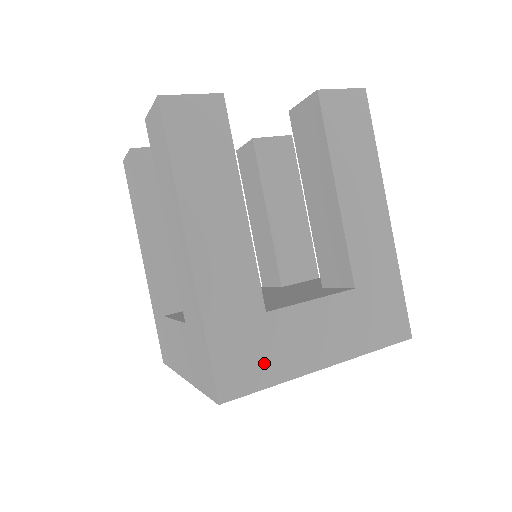
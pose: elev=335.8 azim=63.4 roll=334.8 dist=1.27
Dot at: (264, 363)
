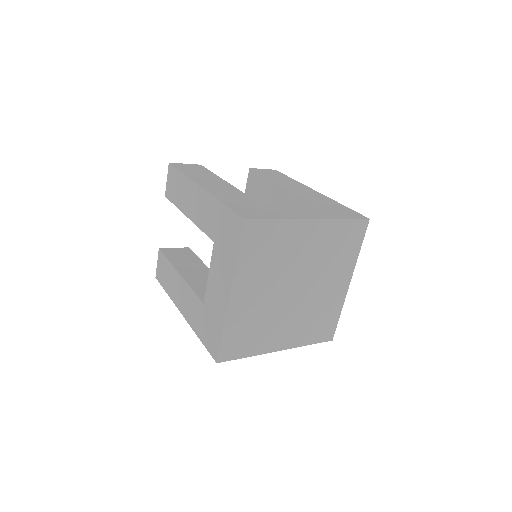
Dot at: (267, 213)
